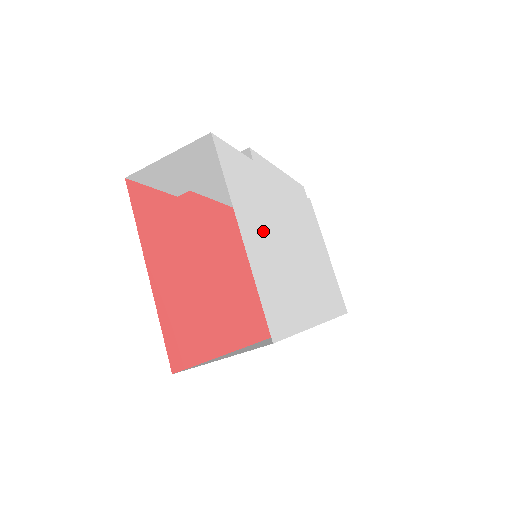
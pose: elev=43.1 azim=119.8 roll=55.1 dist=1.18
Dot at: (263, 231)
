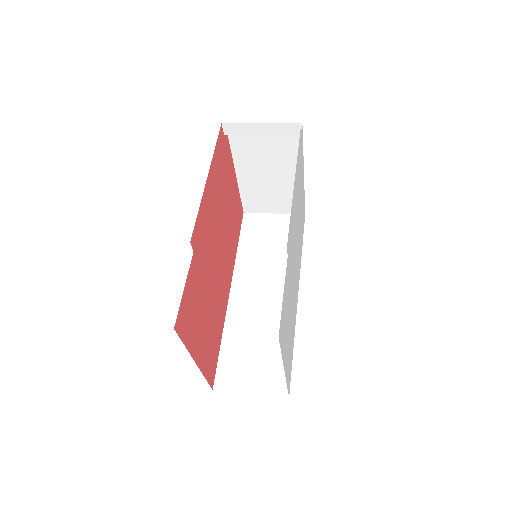
Dot at: (289, 323)
